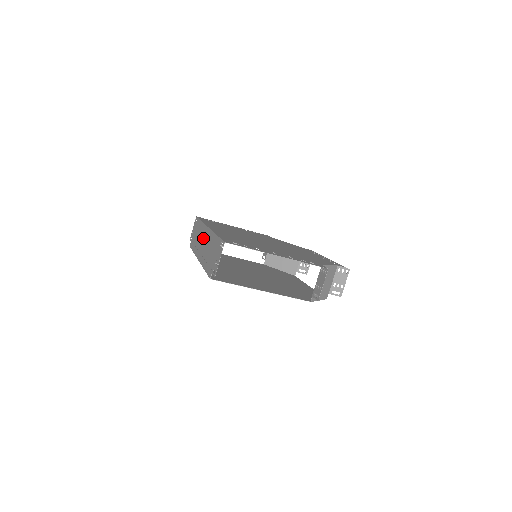
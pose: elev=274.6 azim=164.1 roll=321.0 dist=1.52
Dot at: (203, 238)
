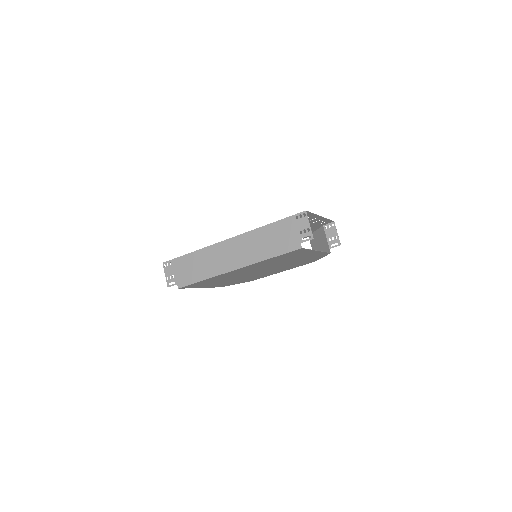
Dot at: (227, 251)
